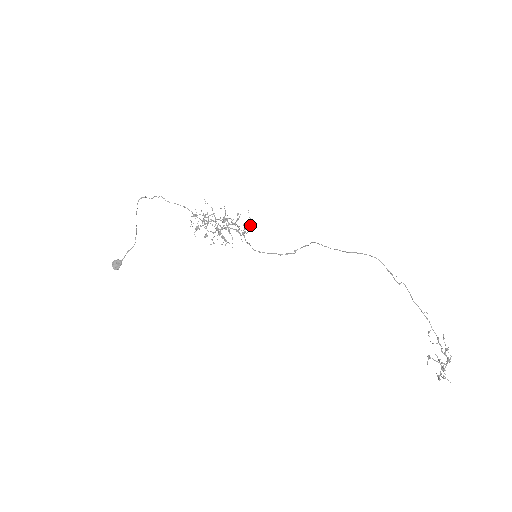
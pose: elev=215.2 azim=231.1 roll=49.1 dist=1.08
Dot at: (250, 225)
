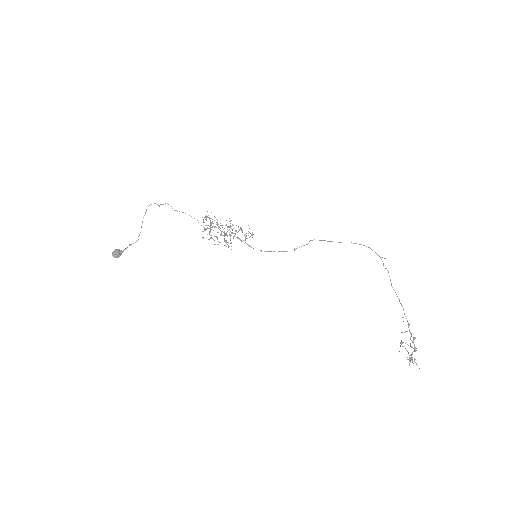
Dot at: (252, 233)
